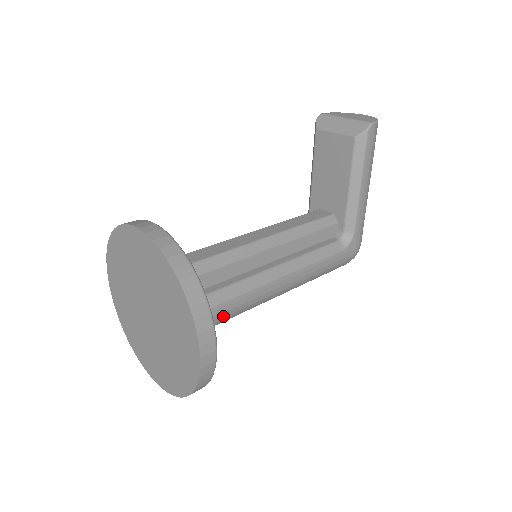
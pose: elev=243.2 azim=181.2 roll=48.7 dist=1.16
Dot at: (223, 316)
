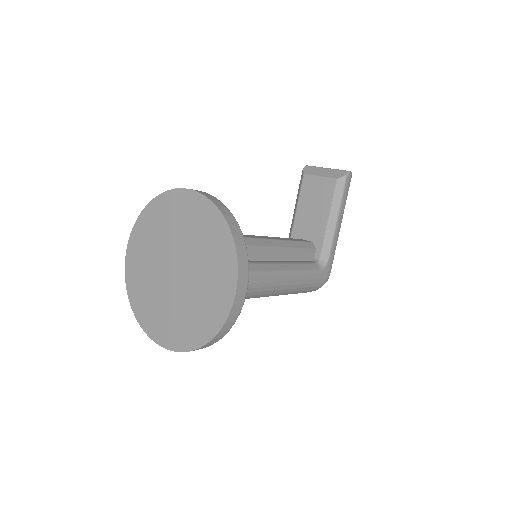
Dot at: occluded
